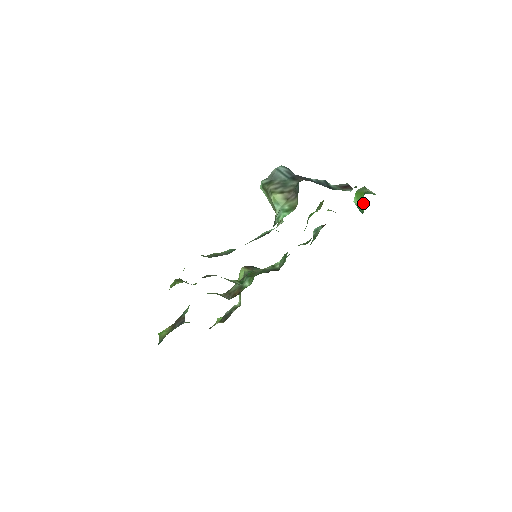
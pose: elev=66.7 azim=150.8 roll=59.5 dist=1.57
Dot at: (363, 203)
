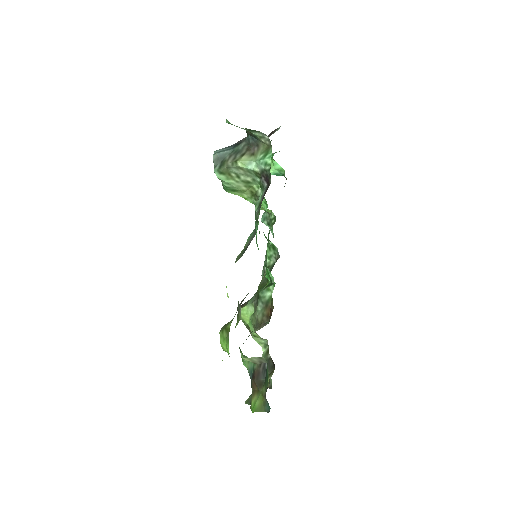
Dot at: (277, 165)
